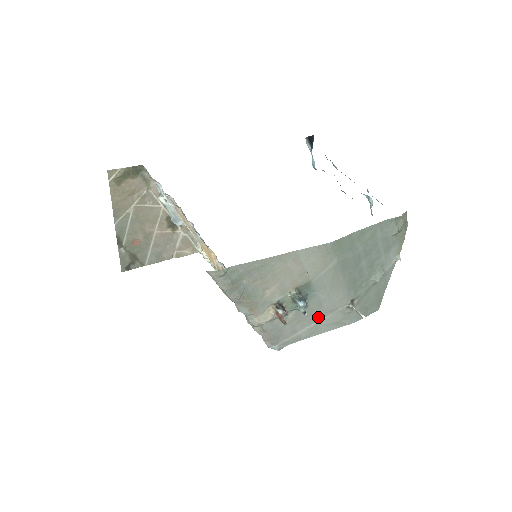
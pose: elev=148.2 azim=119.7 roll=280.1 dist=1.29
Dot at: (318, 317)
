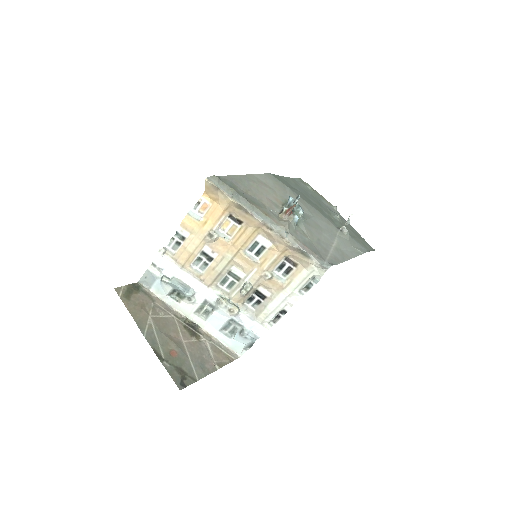
Dot at: (329, 238)
